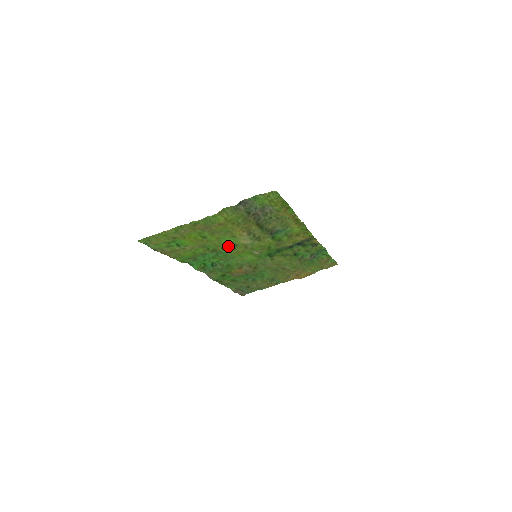
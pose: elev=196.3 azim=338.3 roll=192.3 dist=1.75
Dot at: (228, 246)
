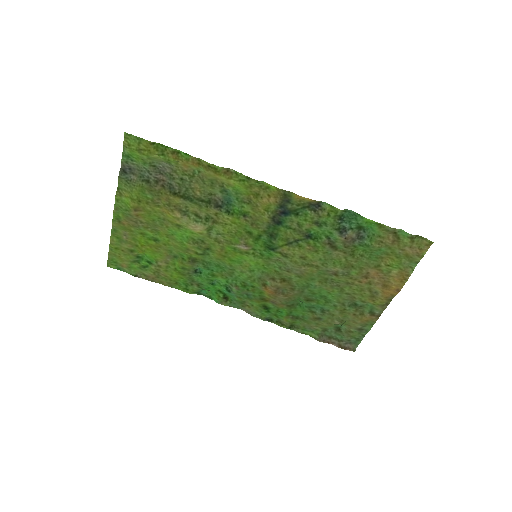
Dot at: (194, 245)
